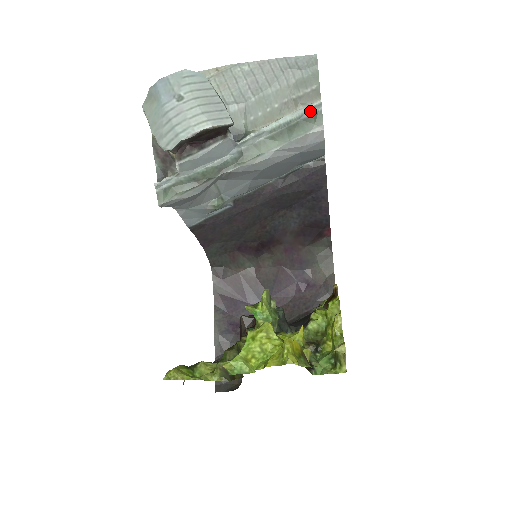
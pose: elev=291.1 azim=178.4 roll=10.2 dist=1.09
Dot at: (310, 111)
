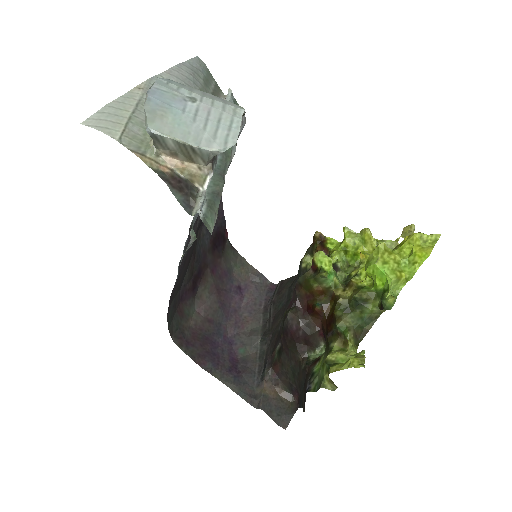
Dot at: (232, 100)
